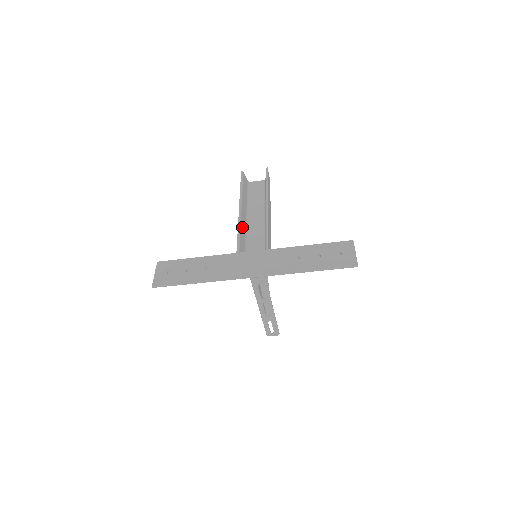
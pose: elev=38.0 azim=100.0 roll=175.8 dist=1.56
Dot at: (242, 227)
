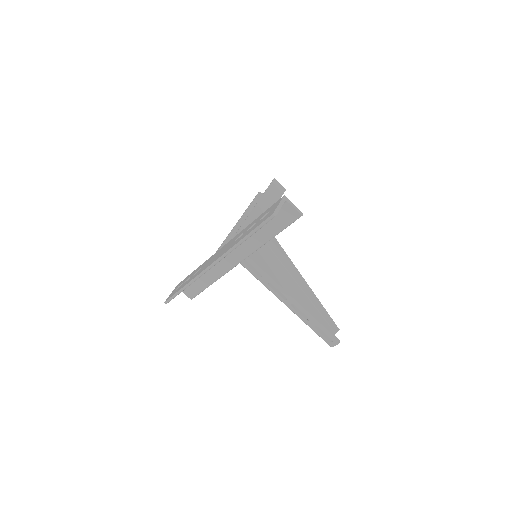
Dot at: occluded
